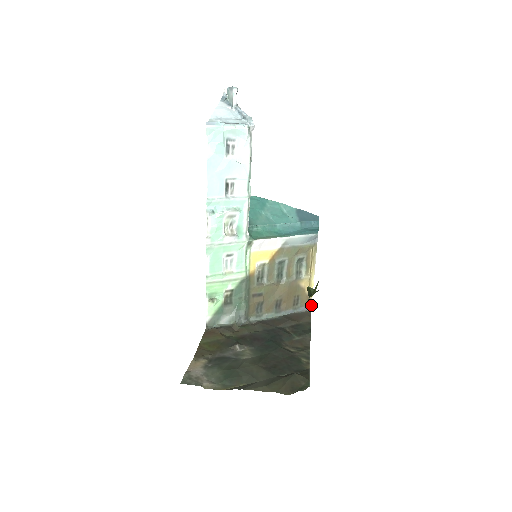
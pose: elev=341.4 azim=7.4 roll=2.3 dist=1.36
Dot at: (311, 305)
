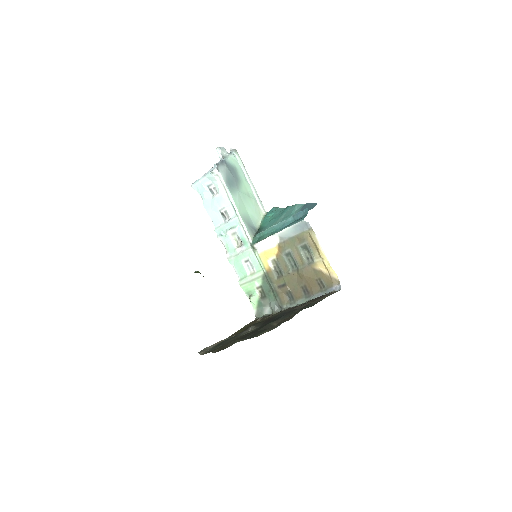
Dot at: (340, 285)
